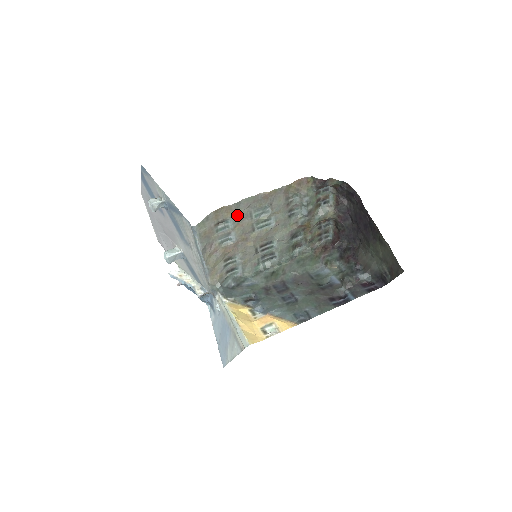
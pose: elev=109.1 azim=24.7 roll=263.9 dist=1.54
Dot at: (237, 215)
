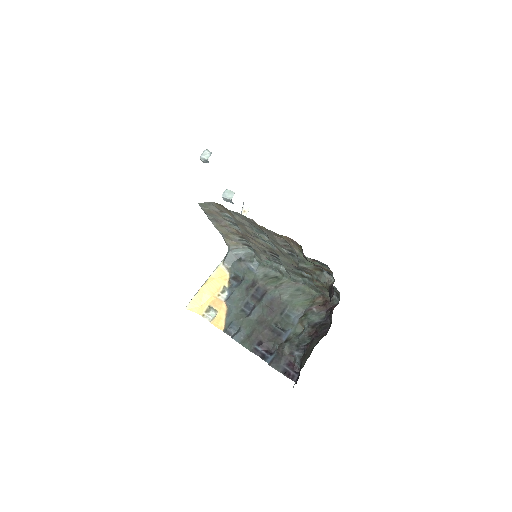
Dot at: (236, 219)
